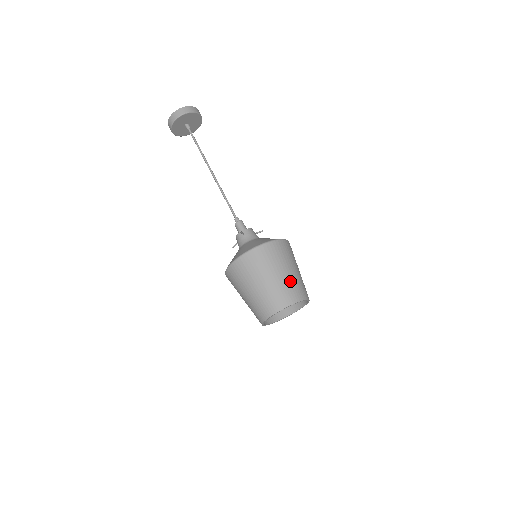
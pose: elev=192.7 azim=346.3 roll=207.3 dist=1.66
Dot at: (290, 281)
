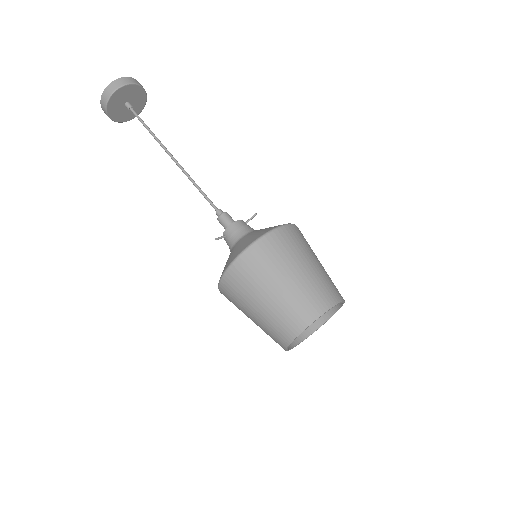
Dot at: (291, 296)
